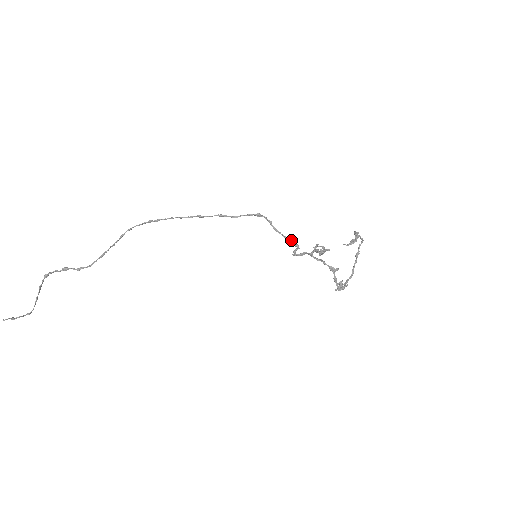
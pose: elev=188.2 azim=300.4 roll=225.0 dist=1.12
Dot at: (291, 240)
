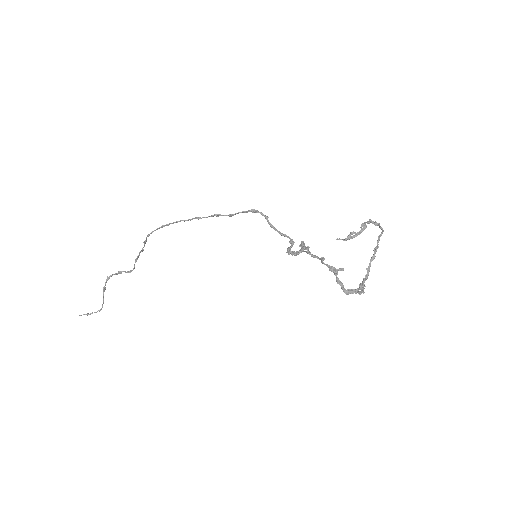
Dot at: (287, 237)
